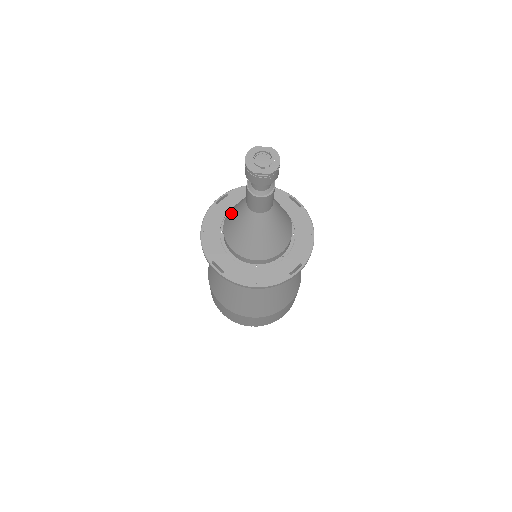
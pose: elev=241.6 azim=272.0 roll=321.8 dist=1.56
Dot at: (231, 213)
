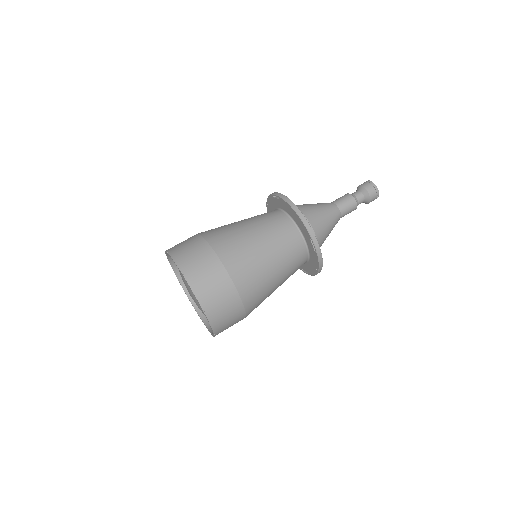
Dot at: occluded
